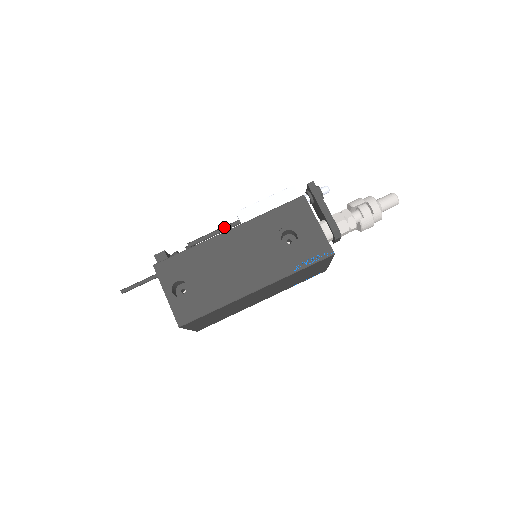
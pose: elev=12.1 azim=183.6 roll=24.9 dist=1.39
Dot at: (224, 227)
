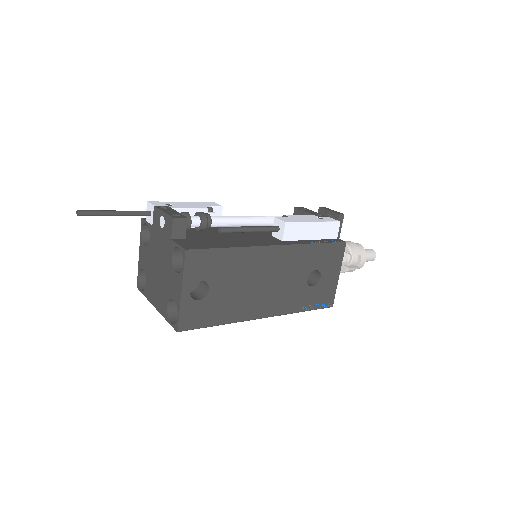
Dot at: (264, 229)
